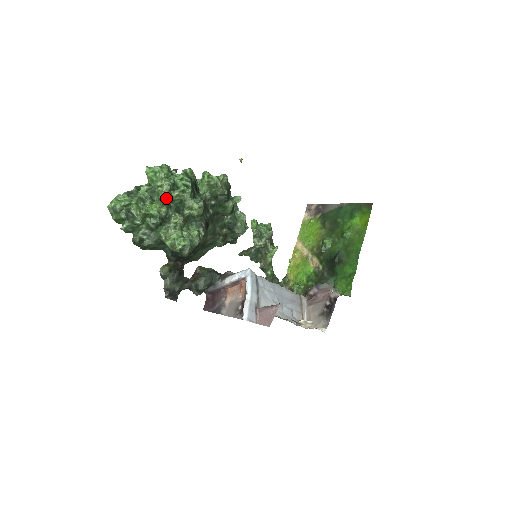
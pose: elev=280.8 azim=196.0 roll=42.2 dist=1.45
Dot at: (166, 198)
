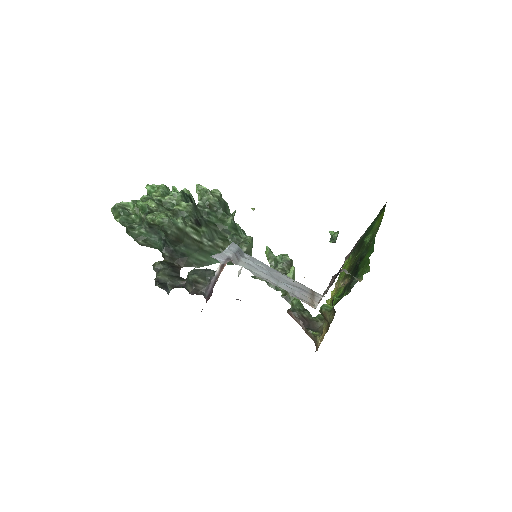
Dot at: (158, 198)
